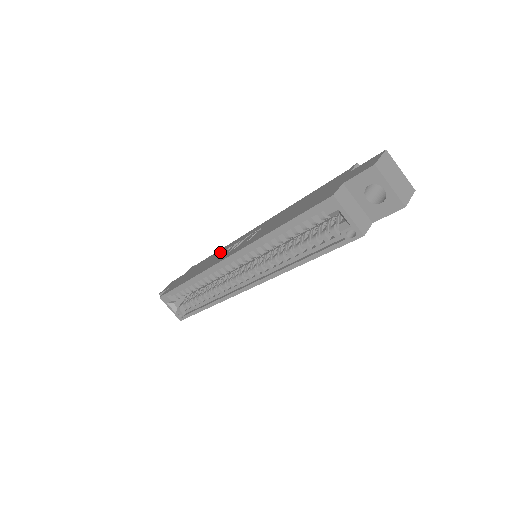
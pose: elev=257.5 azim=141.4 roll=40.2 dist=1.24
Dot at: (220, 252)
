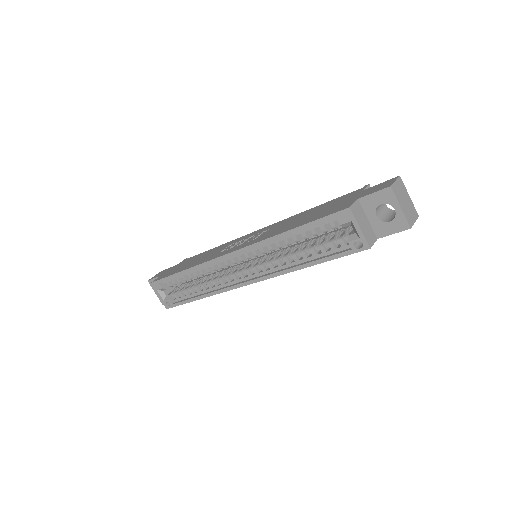
Dot at: (219, 248)
